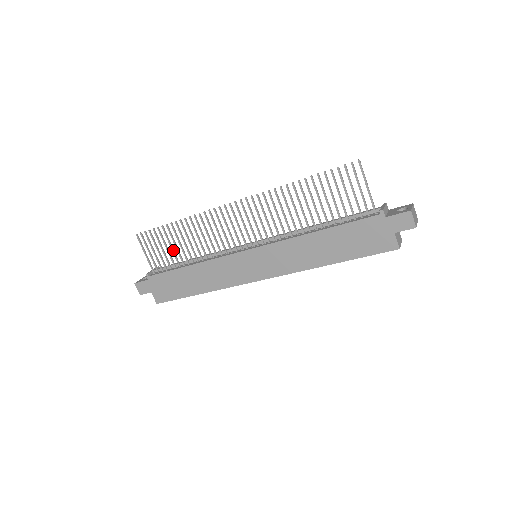
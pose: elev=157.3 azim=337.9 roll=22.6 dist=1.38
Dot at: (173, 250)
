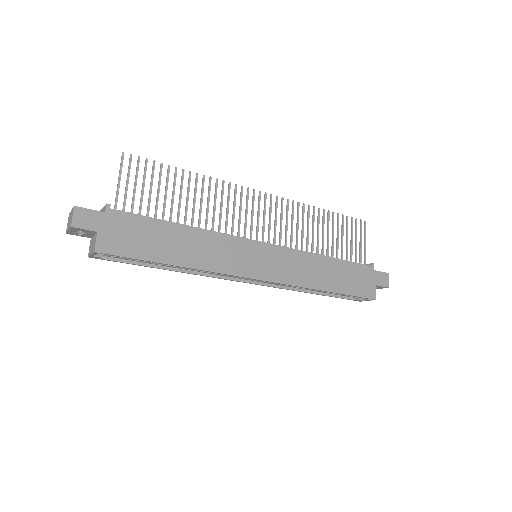
Dot at: (166, 198)
